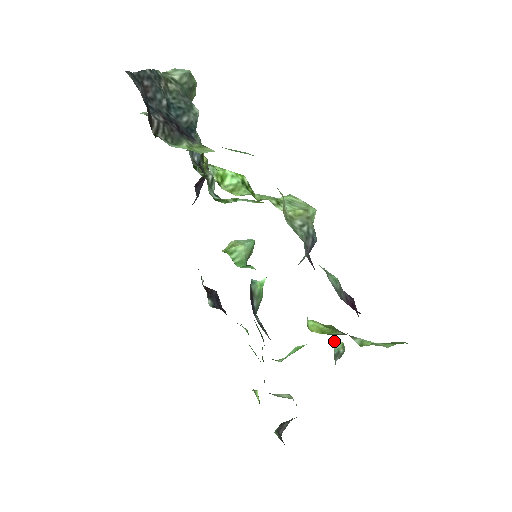
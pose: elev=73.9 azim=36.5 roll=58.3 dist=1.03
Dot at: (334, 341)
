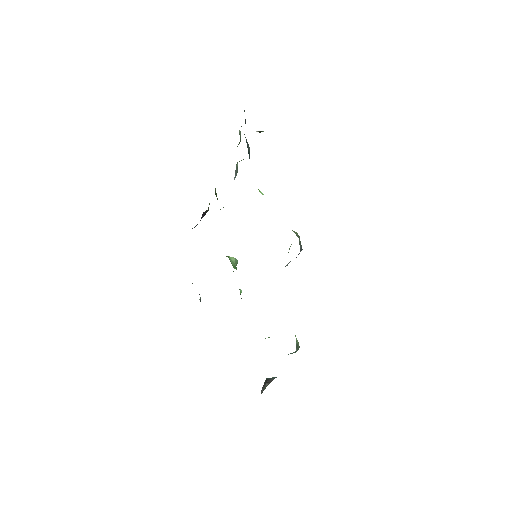
Dot at: (295, 336)
